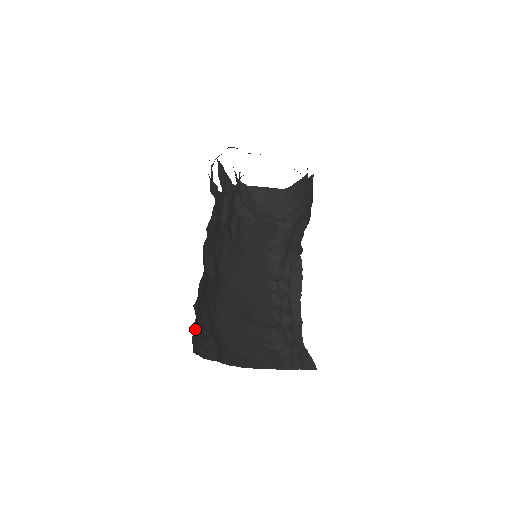
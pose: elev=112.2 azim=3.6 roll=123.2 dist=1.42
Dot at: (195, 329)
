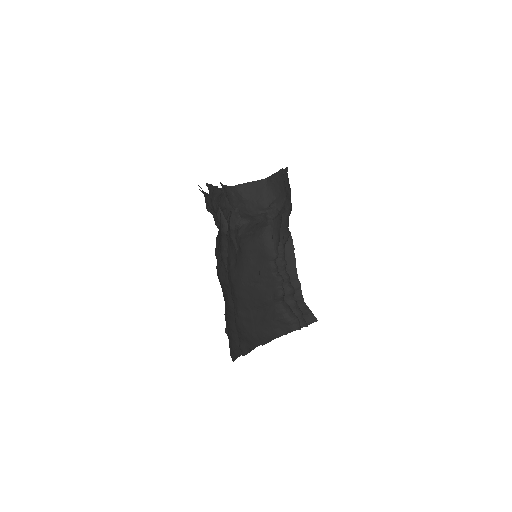
Dot at: (230, 345)
